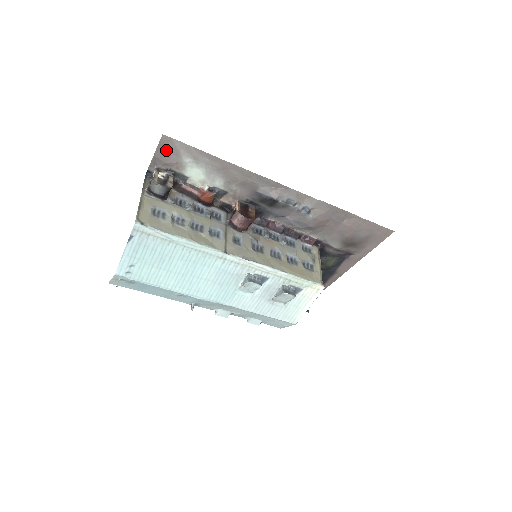
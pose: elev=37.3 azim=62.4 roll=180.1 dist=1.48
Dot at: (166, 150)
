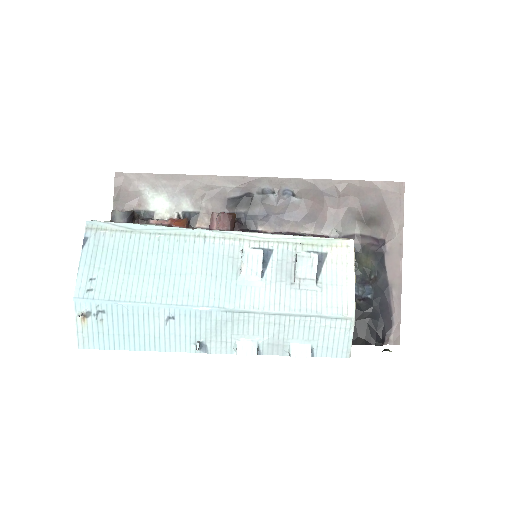
Dot at: (123, 189)
